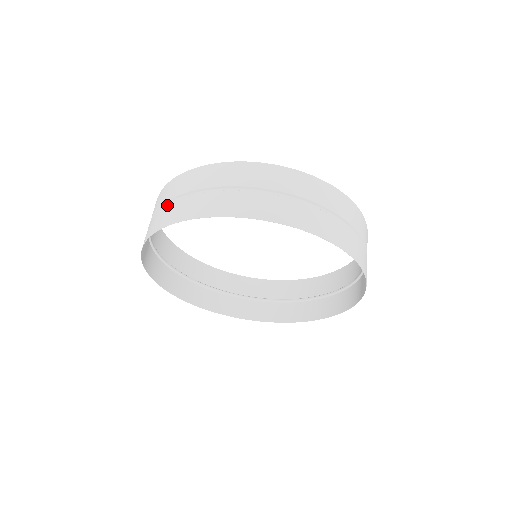
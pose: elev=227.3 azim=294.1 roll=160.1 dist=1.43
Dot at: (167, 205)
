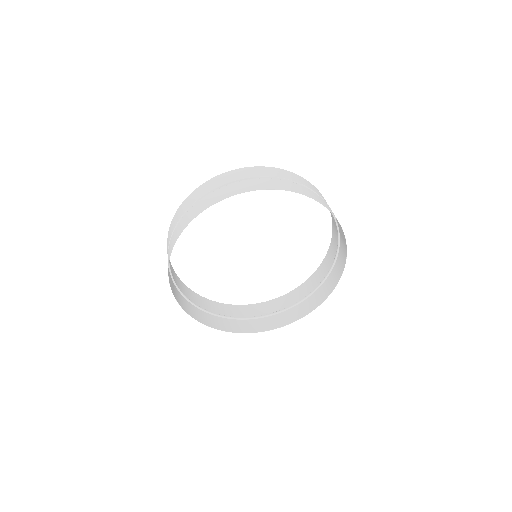
Dot at: occluded
